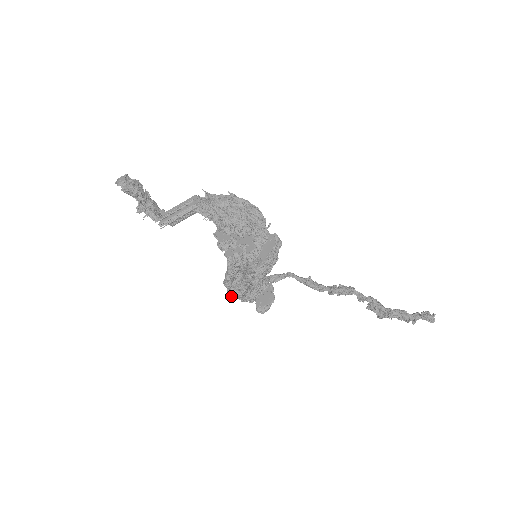
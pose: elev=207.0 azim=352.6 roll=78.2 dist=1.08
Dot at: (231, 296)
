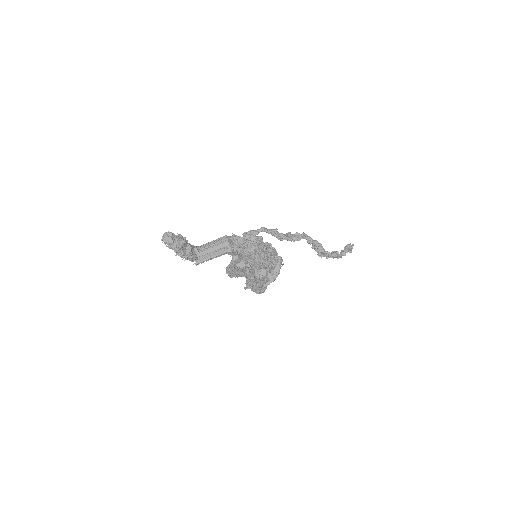
Dot at: occluded
